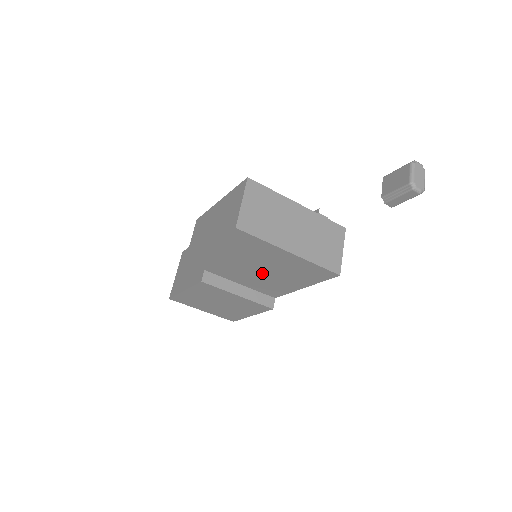
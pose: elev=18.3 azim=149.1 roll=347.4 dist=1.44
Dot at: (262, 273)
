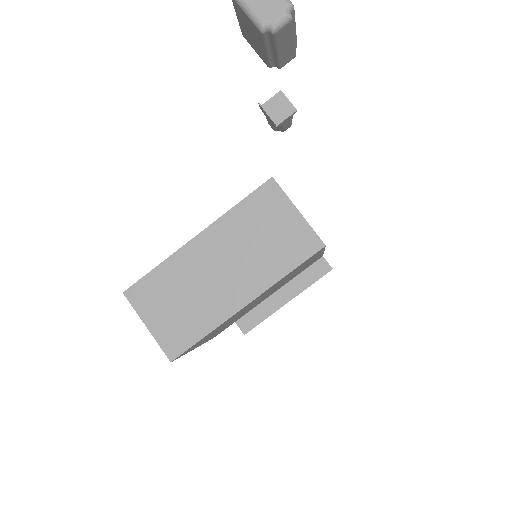
Dot at: (269, 293)
